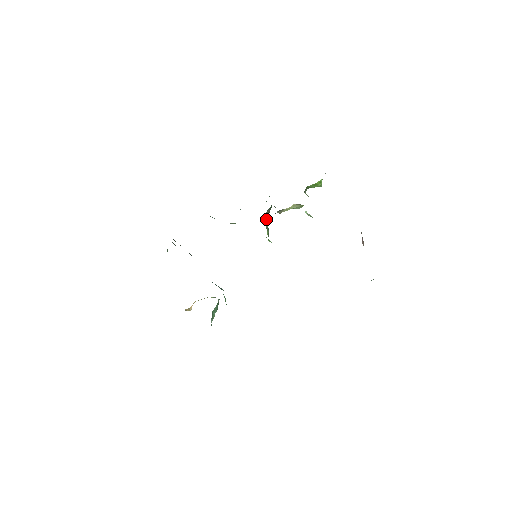
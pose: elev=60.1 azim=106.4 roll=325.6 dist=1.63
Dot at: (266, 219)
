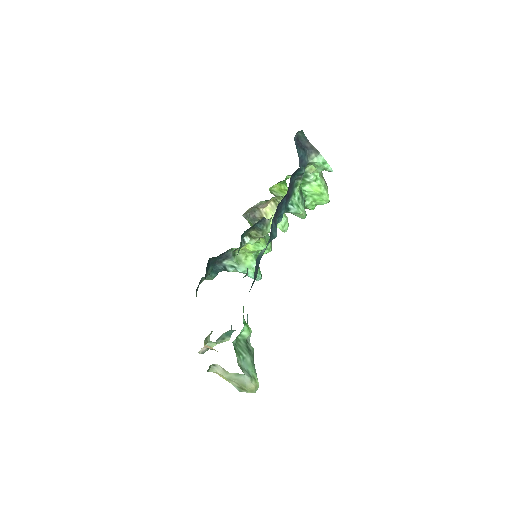
Dot at: occluded
